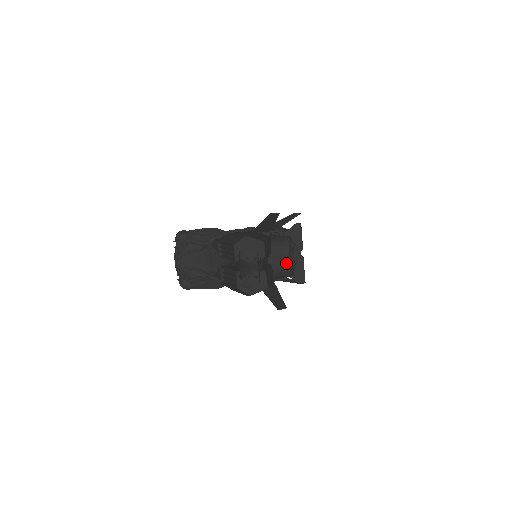
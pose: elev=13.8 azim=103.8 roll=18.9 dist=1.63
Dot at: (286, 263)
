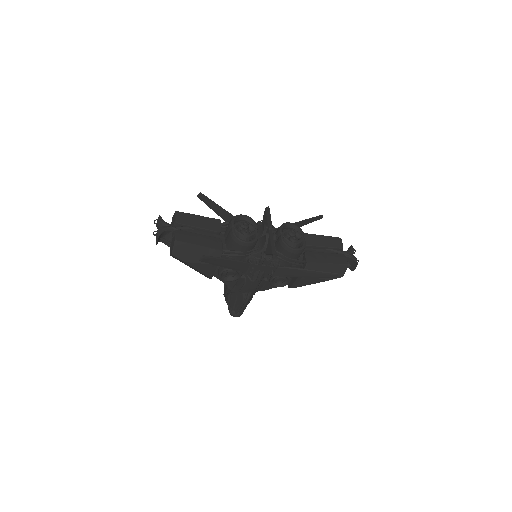
Dot at: (230, 232)
